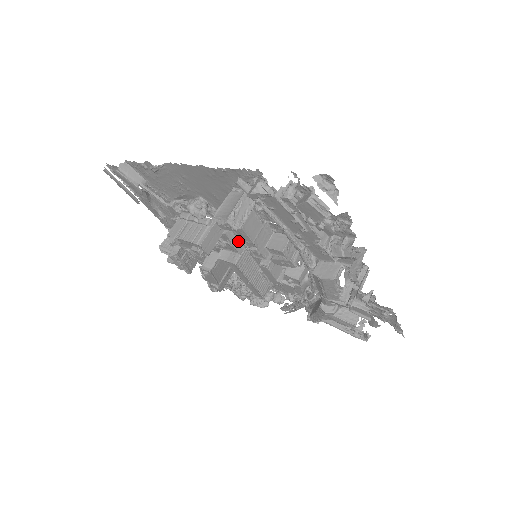
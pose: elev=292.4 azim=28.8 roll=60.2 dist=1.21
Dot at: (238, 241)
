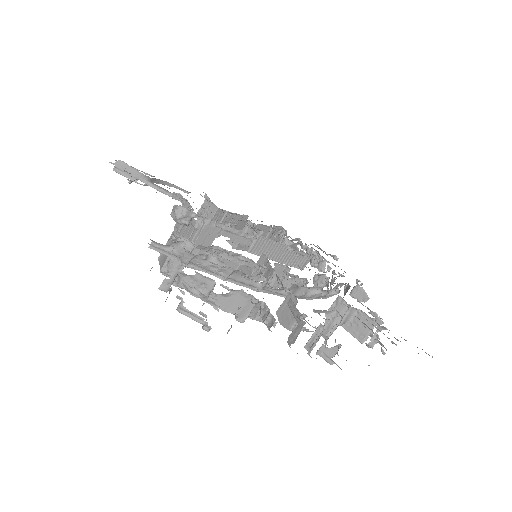
Dot at: (241, 236)
